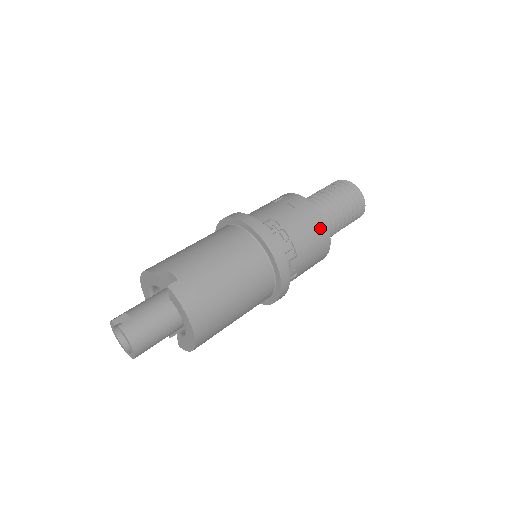
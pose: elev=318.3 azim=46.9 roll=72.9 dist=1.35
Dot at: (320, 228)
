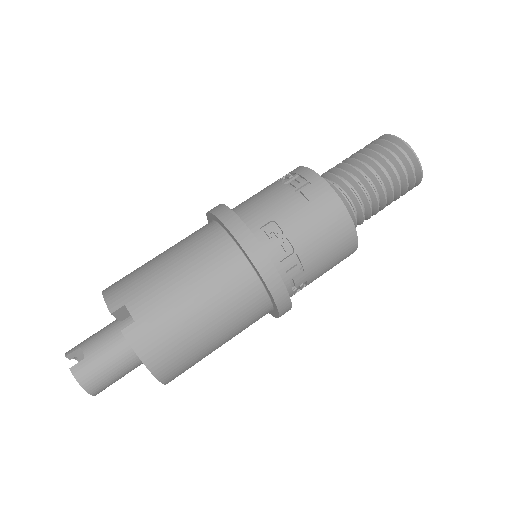
Dot at: (342, 230)
